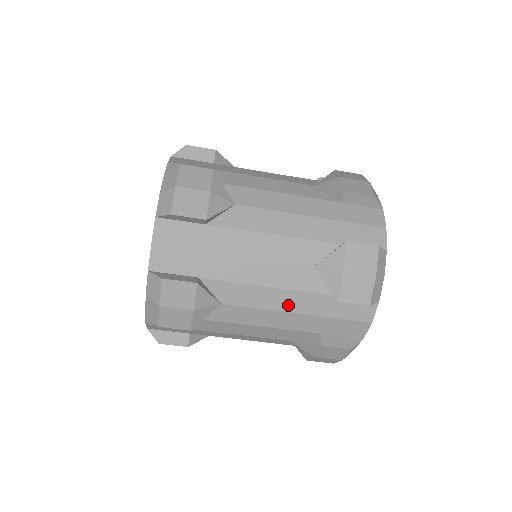
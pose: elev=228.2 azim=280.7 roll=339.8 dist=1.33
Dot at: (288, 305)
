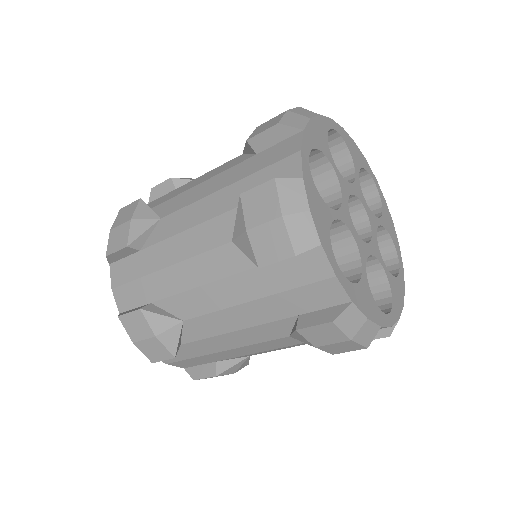
Dot at: (235, 296)
